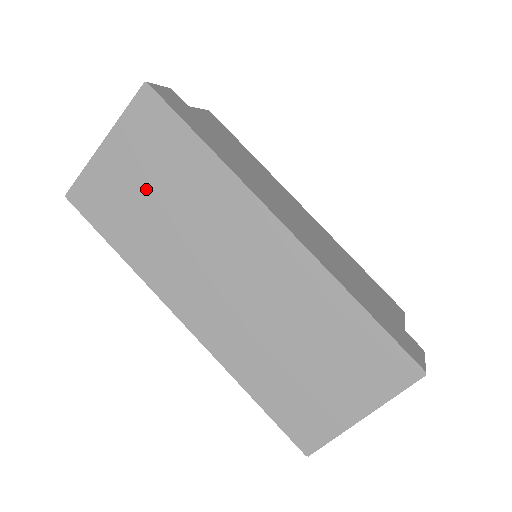
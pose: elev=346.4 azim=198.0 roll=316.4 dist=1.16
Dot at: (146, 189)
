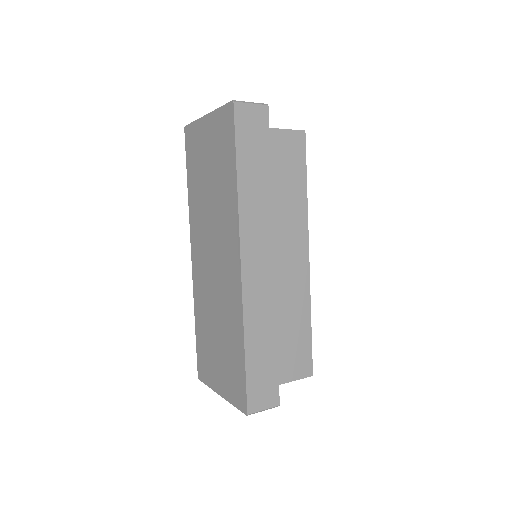
Dot at: (208, 166)
